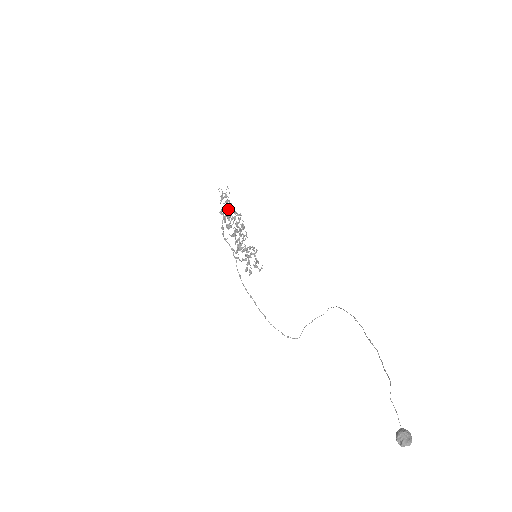
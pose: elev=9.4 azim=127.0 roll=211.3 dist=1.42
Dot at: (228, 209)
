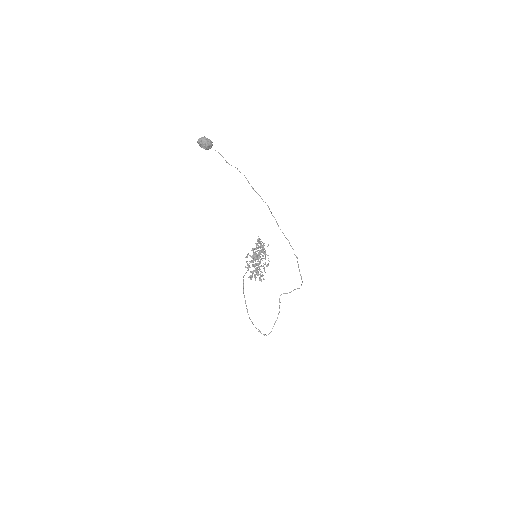
Dot at: (260, 251)
